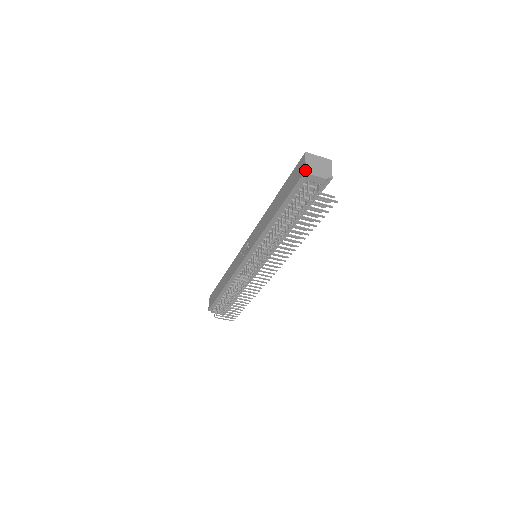
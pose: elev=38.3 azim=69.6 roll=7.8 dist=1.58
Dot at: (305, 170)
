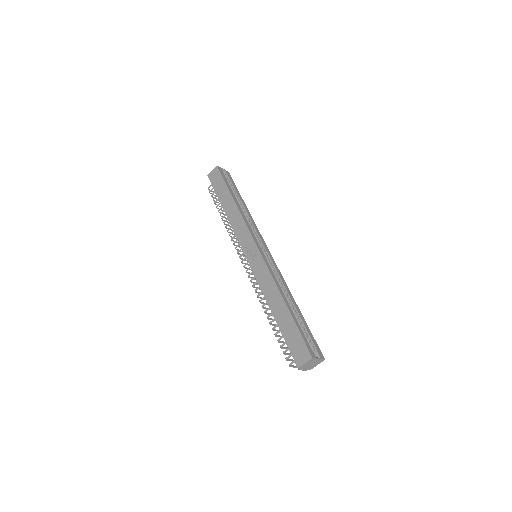
Dot at: (298, 368)
